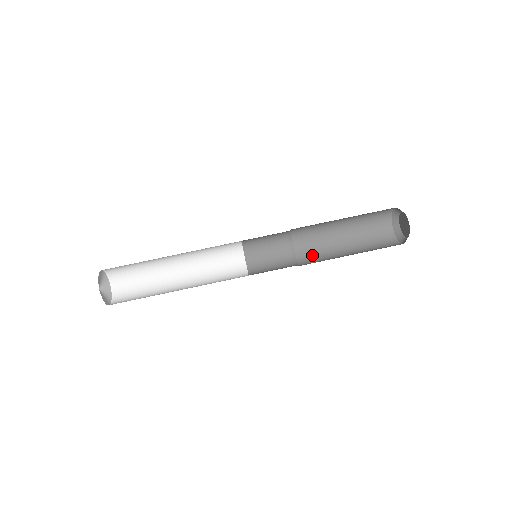
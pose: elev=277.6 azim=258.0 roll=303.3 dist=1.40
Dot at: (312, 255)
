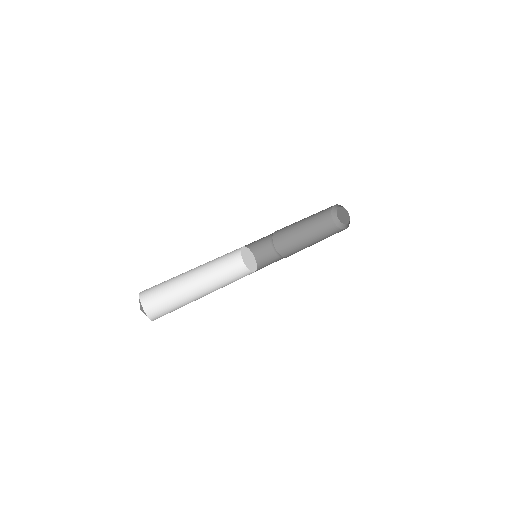
Dot at: (290, 250)
